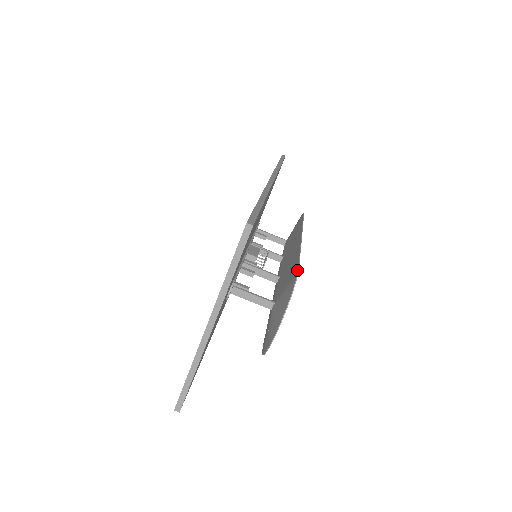
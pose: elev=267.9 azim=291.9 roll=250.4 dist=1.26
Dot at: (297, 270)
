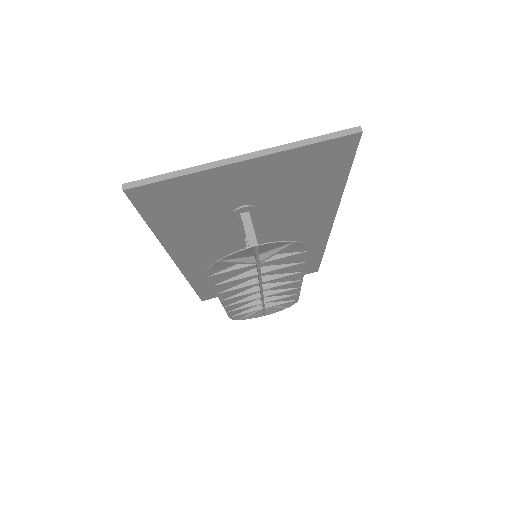
Dot at: (308, 249)
